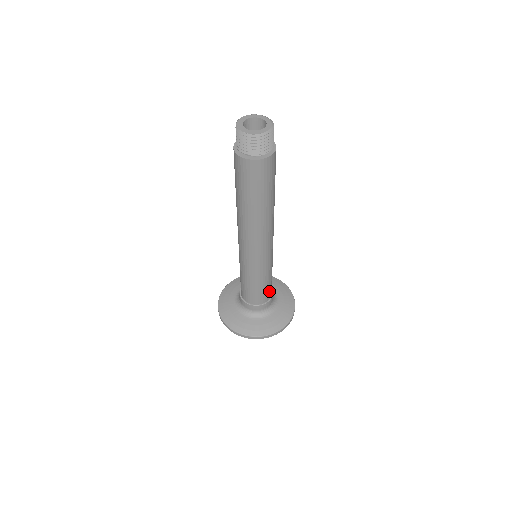
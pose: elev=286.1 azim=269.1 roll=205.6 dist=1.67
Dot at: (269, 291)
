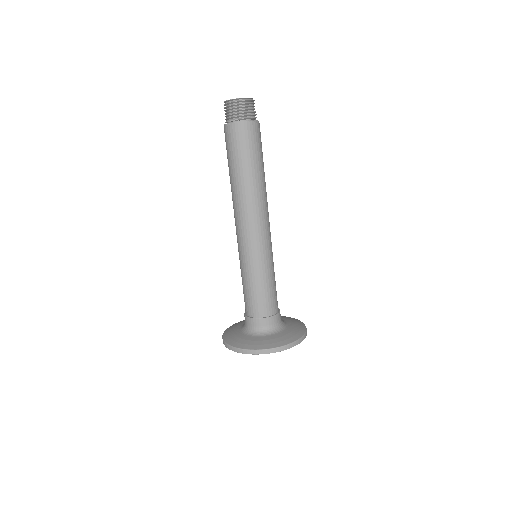
Dot at: occluded
